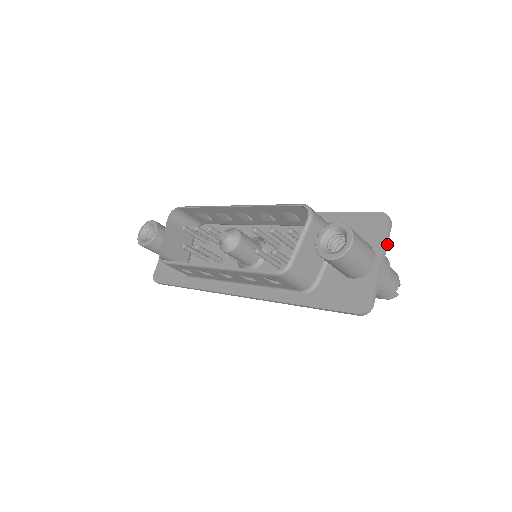
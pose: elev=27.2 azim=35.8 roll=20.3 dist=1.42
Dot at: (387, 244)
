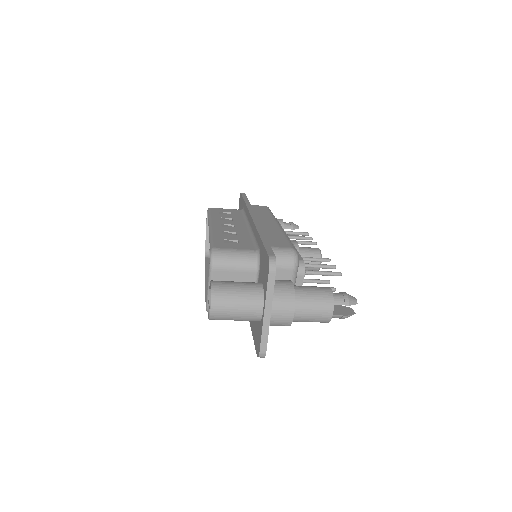
Dot at: (272, 292)
